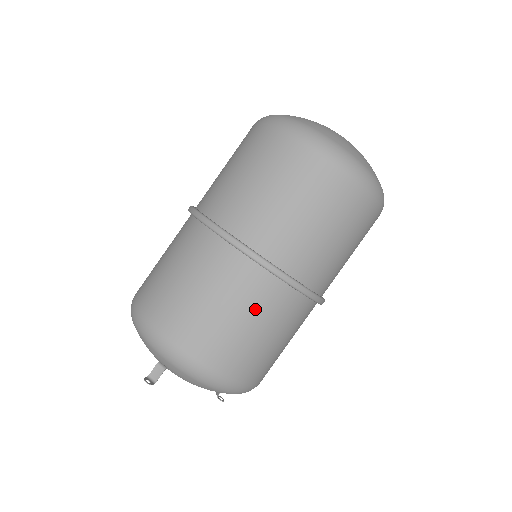
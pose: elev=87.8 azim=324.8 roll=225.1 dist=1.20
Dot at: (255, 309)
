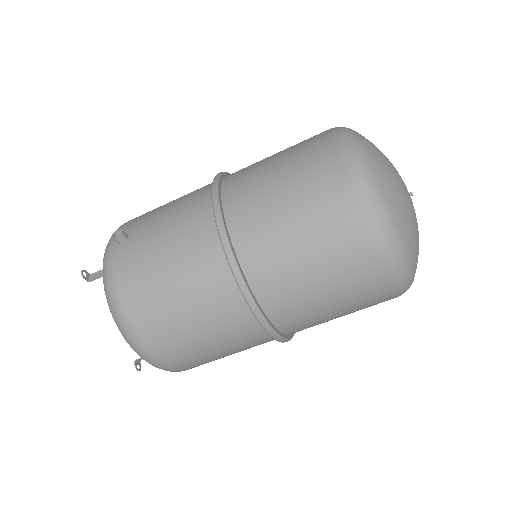
Dot at: occluded
